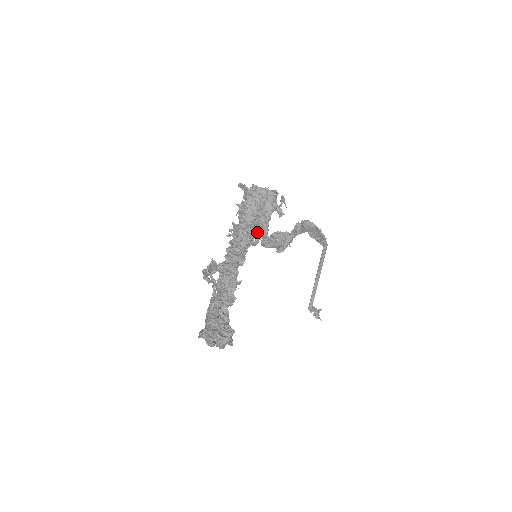
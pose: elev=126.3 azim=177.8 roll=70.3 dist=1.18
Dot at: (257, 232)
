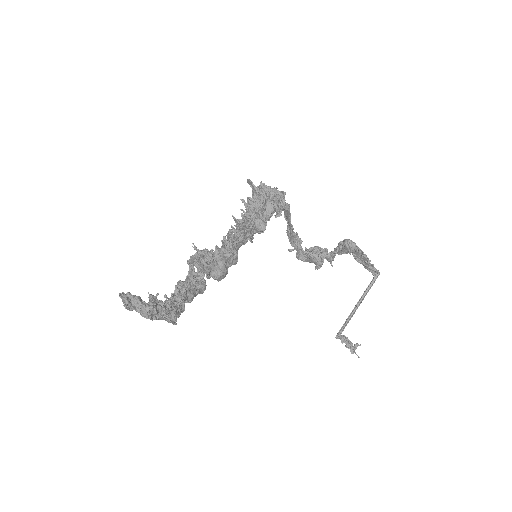
Dot at: (255, 230)
